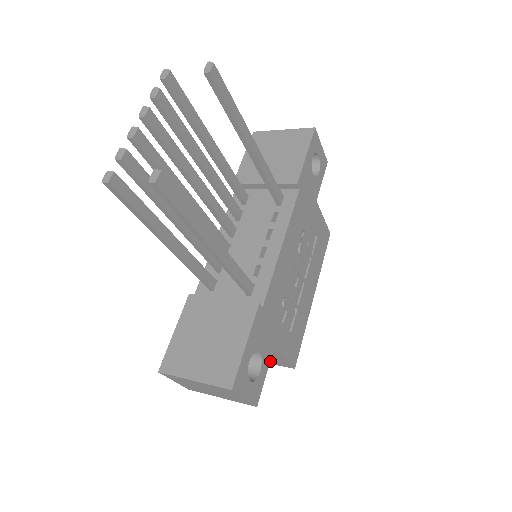
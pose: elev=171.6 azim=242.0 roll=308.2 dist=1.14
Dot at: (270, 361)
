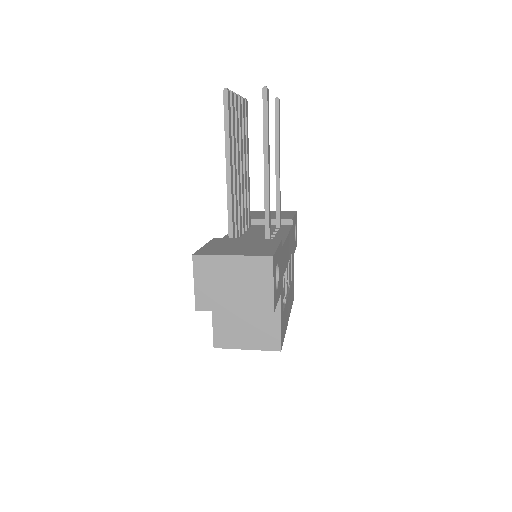
Dot at: (258, 341)
